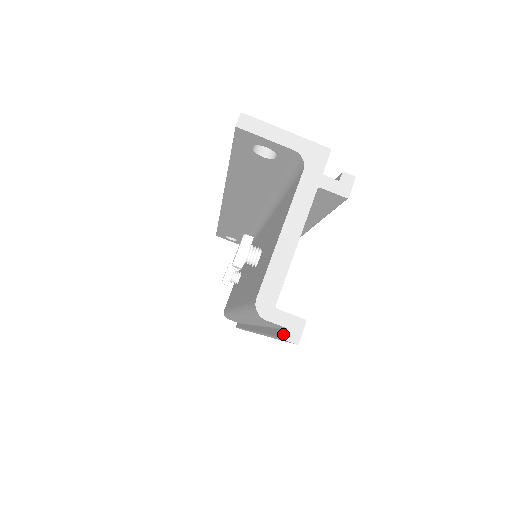
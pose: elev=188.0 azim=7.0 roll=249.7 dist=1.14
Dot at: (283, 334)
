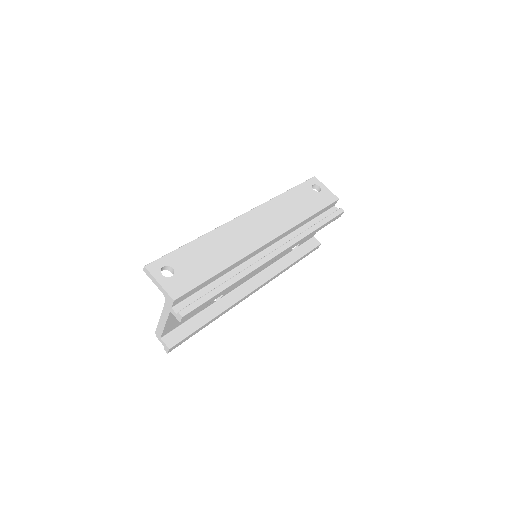
Dot at: occluded
